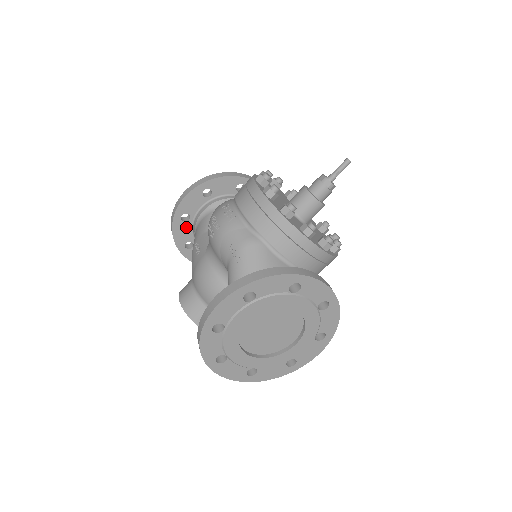
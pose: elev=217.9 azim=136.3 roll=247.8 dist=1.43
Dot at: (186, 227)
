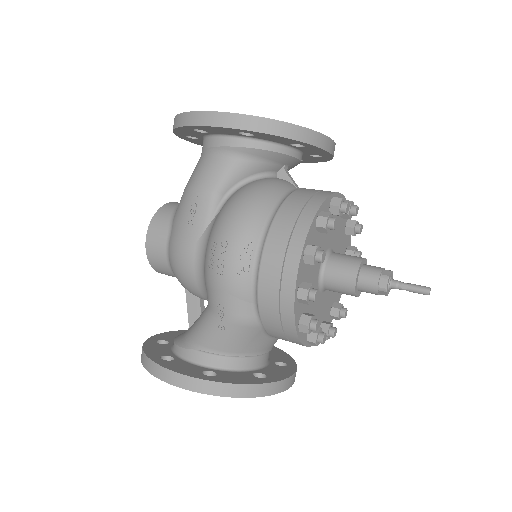
Dot at: (196, 133)
